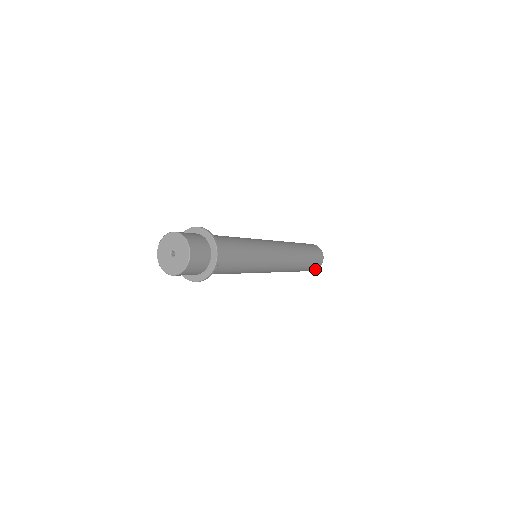
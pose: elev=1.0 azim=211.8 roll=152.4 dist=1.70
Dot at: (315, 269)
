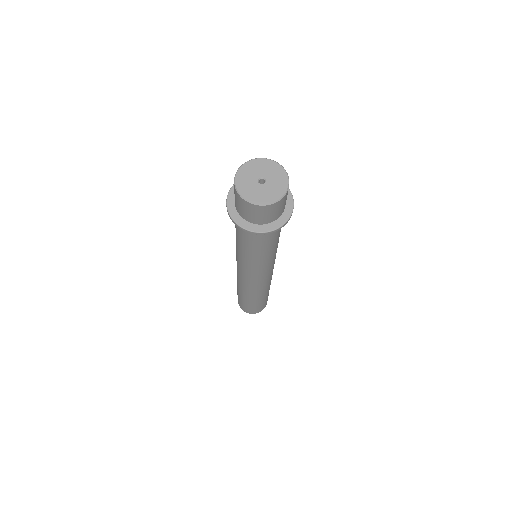
Dot at: (266, 304)
